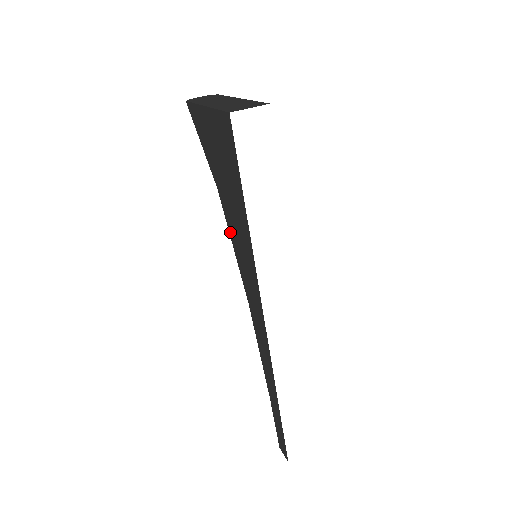
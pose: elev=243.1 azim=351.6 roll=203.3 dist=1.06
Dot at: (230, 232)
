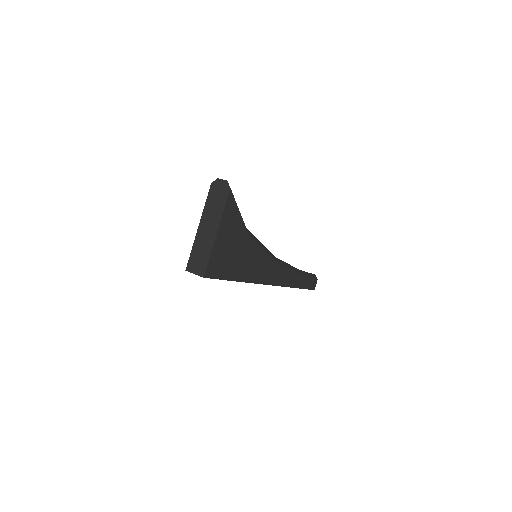
Dot at: occluded
